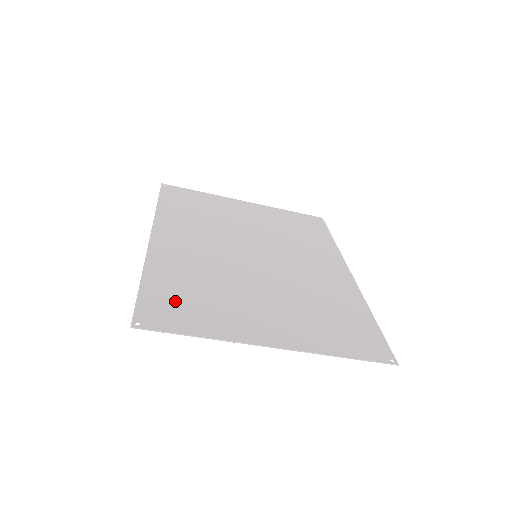
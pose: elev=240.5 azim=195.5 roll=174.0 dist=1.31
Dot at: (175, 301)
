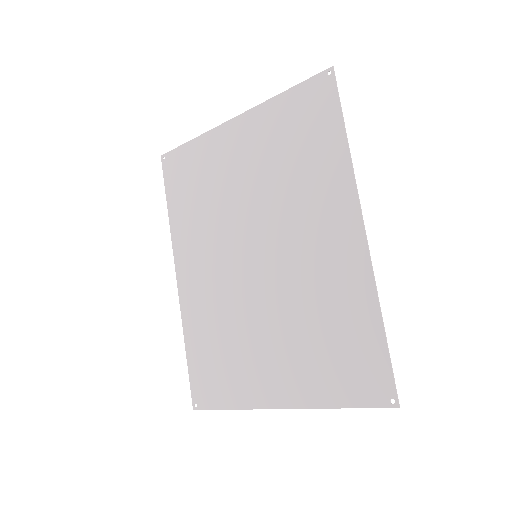
Dot at: (209, 370)
